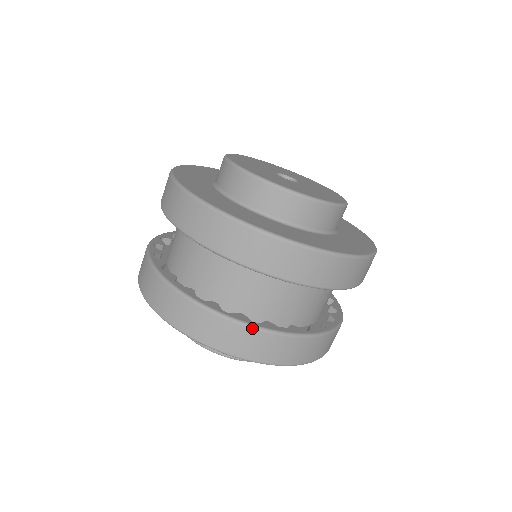
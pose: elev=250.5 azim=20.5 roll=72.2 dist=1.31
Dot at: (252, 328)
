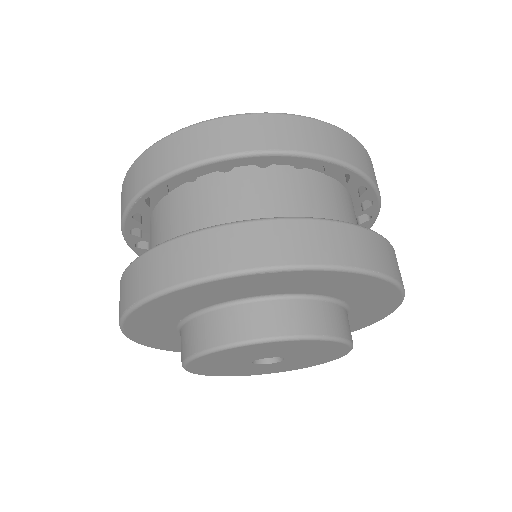
Dot at: (136, 260)
